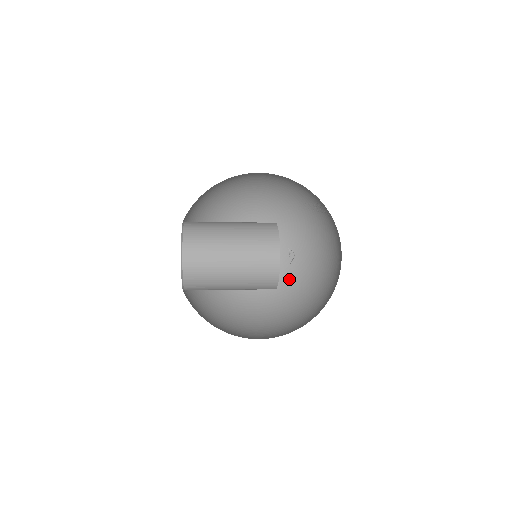
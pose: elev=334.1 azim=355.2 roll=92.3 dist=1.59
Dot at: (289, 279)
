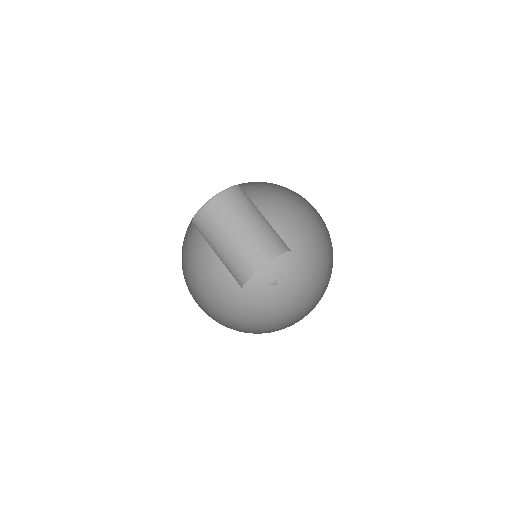
Dot at: (233, 326)
